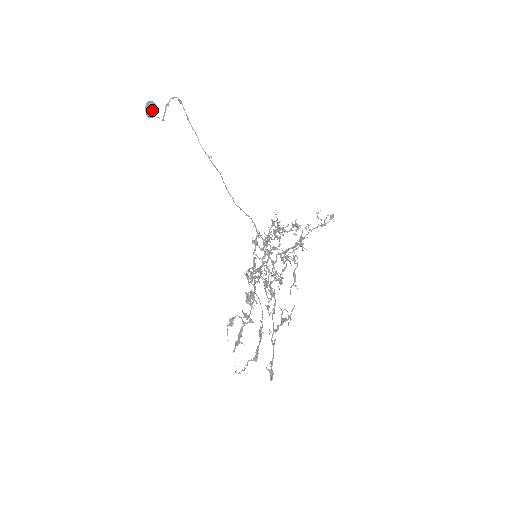
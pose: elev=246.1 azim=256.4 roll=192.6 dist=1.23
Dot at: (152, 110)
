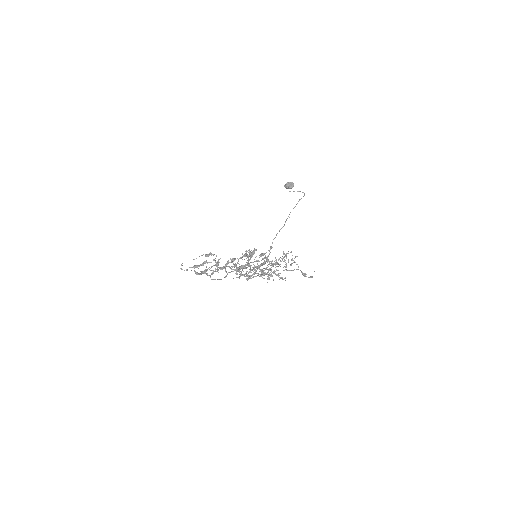
Dot at: (290, 185)
